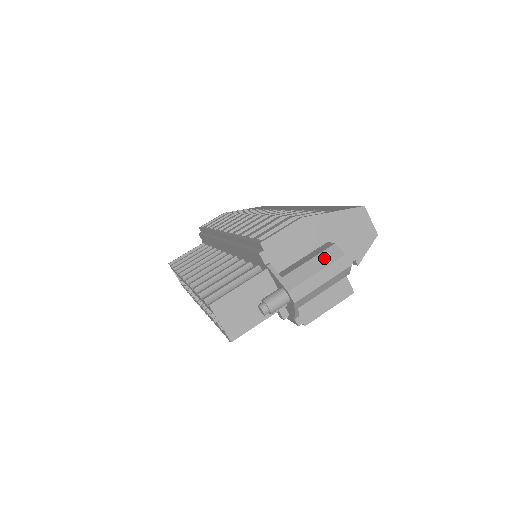
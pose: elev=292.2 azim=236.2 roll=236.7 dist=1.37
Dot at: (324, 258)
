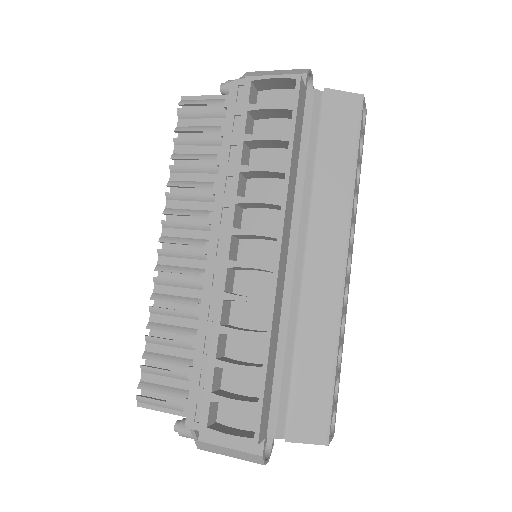
Dot at: occluded
